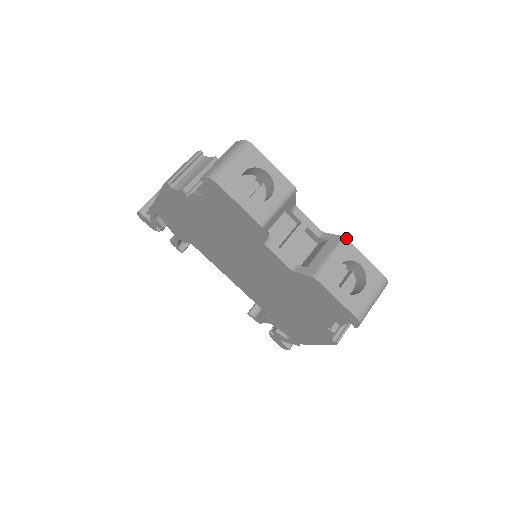
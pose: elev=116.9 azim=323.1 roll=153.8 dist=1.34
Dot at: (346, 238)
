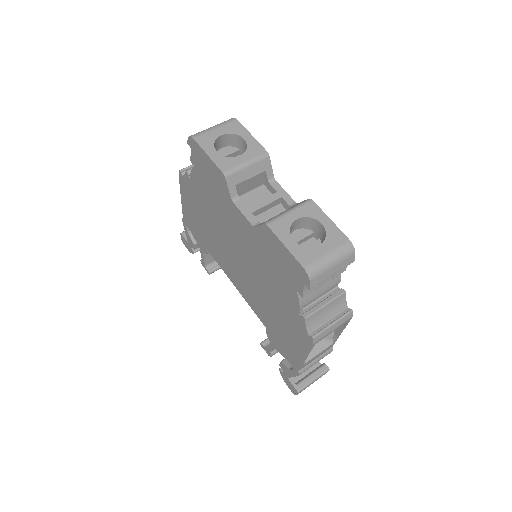
Dot at: (311, 199)
